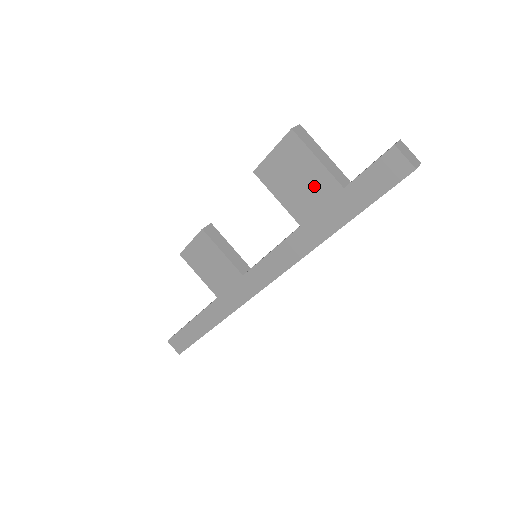
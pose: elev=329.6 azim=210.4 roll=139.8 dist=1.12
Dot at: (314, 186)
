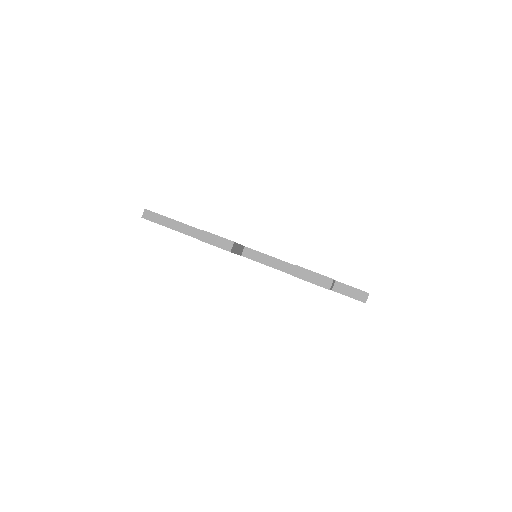
Dot at: occluded
